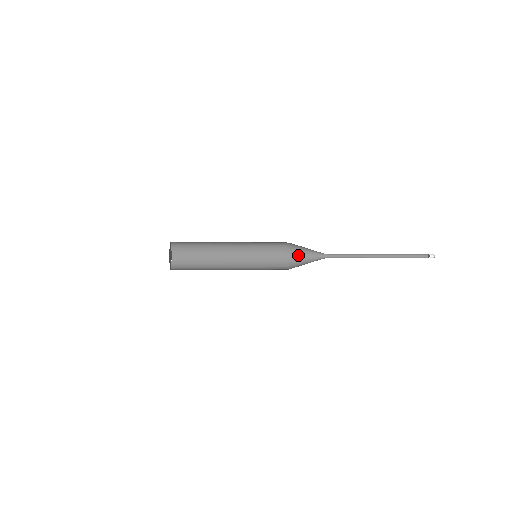
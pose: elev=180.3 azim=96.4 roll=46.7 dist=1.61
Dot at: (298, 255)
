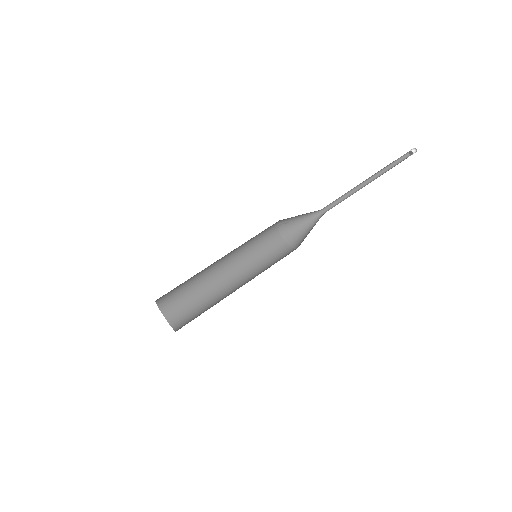
Dot at: (292, 224)
